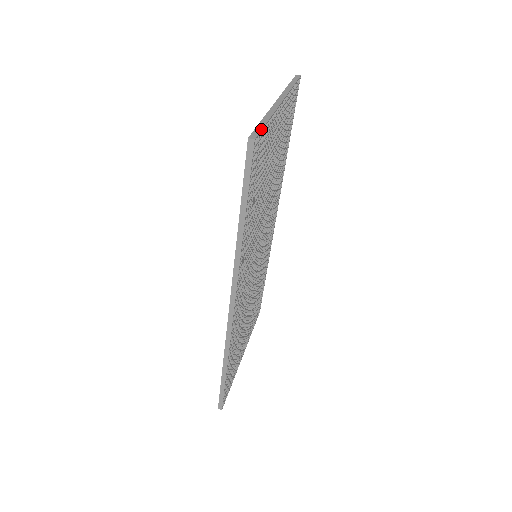
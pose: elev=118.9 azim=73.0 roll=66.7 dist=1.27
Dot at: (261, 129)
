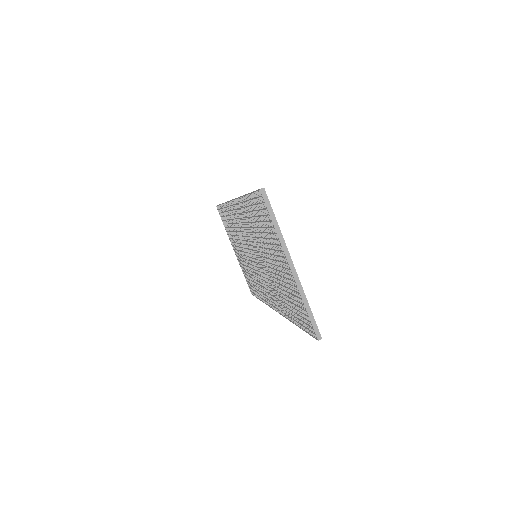
Dot at: (315, 323)
